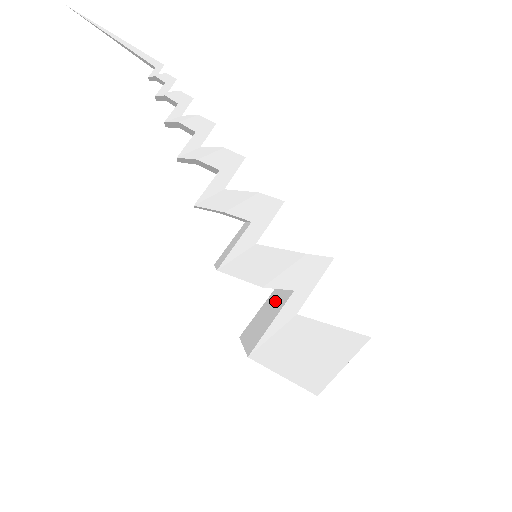
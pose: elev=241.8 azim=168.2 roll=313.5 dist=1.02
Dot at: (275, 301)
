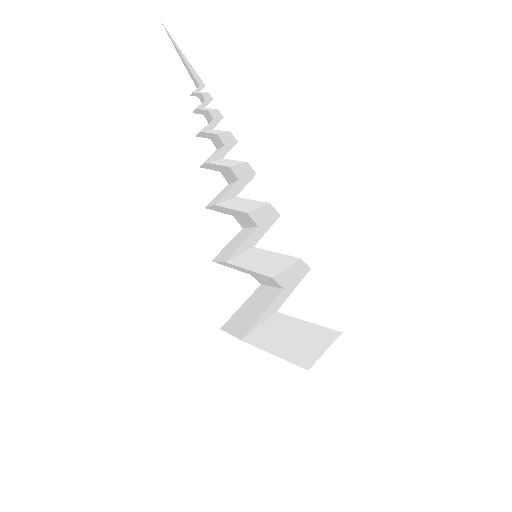
Dot at: (261, 298)
